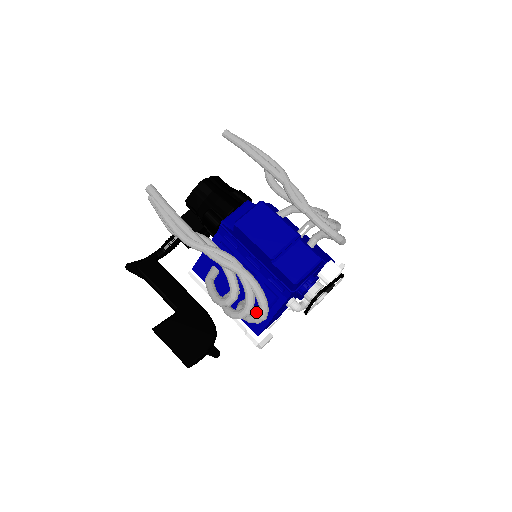
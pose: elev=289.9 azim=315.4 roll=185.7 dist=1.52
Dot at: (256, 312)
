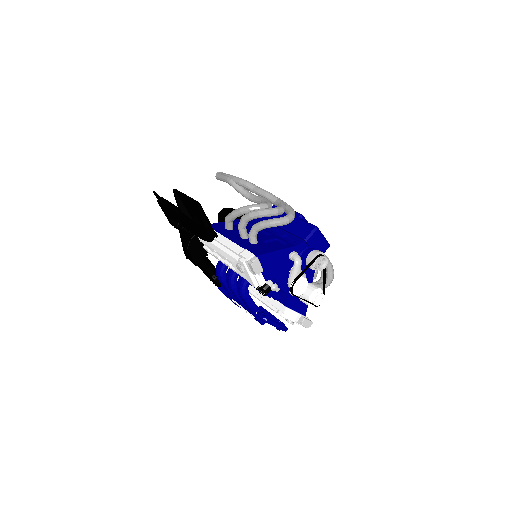
Dot at: (260, 247)
